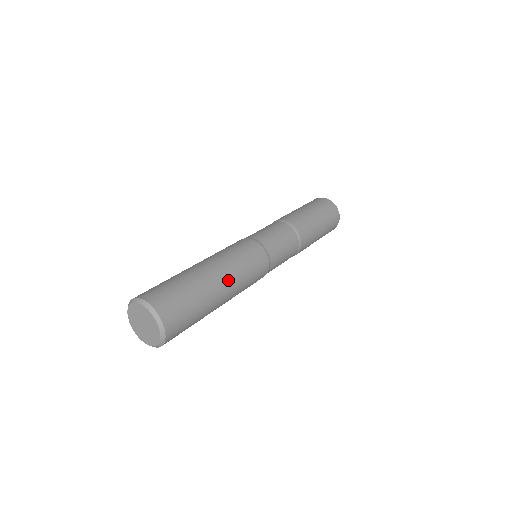
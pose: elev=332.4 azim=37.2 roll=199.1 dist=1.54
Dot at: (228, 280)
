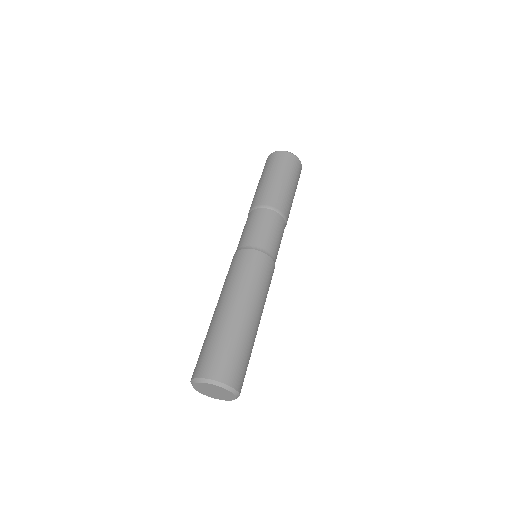
Dot at: occluded
